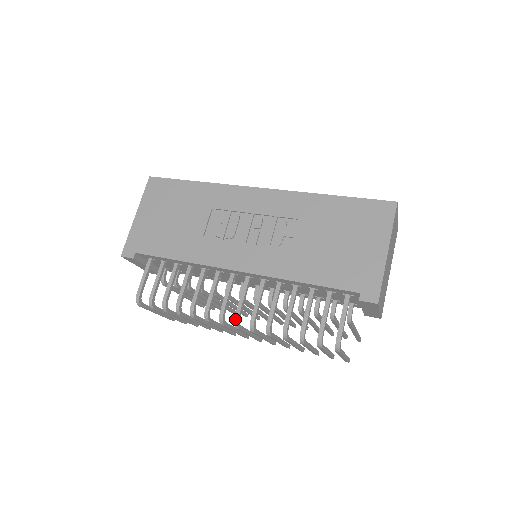
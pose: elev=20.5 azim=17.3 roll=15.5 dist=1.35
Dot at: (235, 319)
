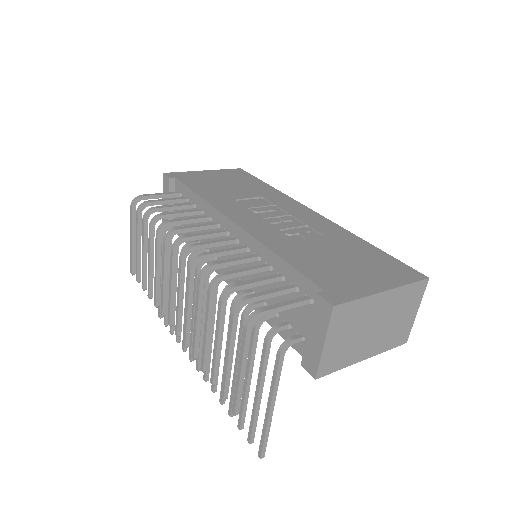
Dot at: (189, 245)
